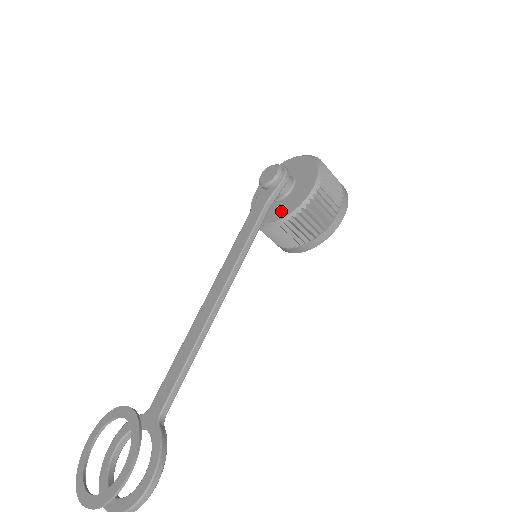
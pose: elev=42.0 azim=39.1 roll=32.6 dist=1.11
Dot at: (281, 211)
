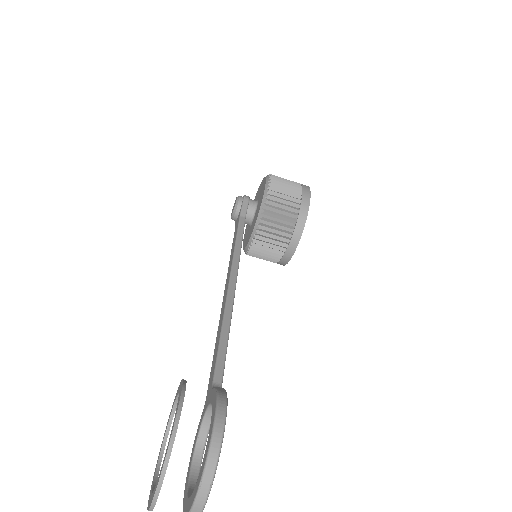
Dot at: (256, 217)
